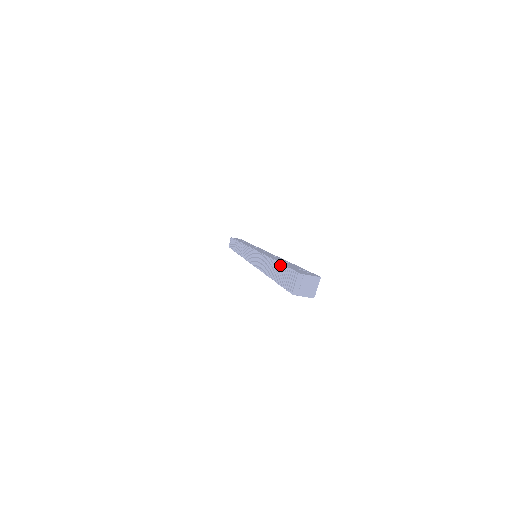
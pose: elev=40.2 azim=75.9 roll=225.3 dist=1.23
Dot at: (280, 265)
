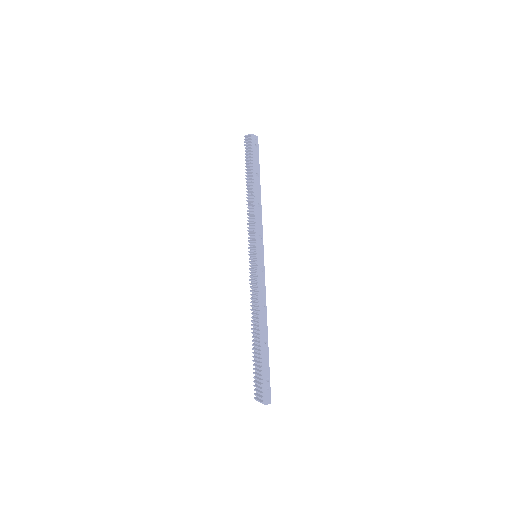
Dot at: (259, 360)
